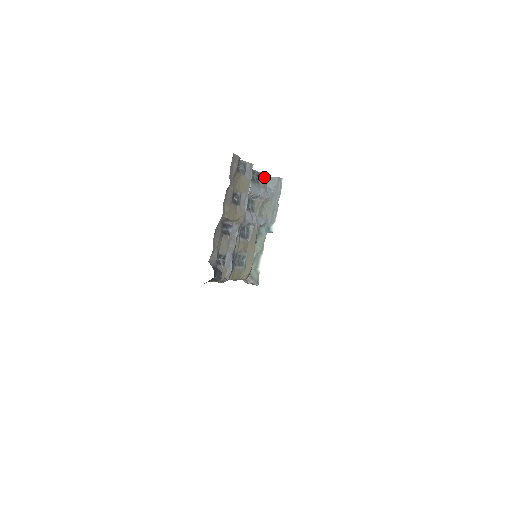
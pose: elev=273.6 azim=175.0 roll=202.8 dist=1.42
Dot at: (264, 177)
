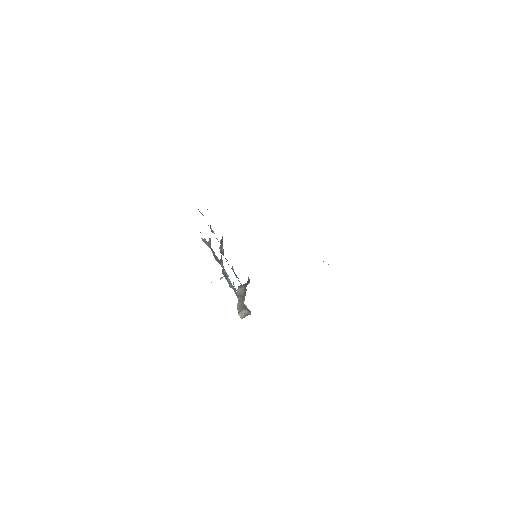
Dot at: occluded
